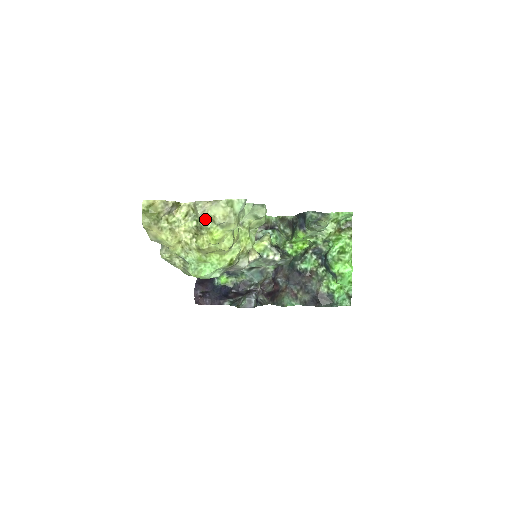
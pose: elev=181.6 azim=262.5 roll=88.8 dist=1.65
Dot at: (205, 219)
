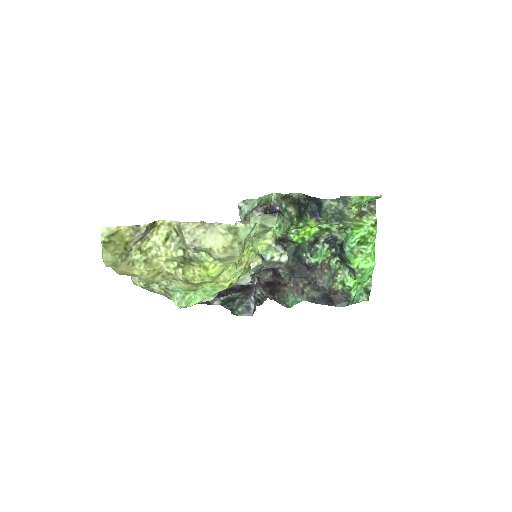
Dot at: (196, 250)
